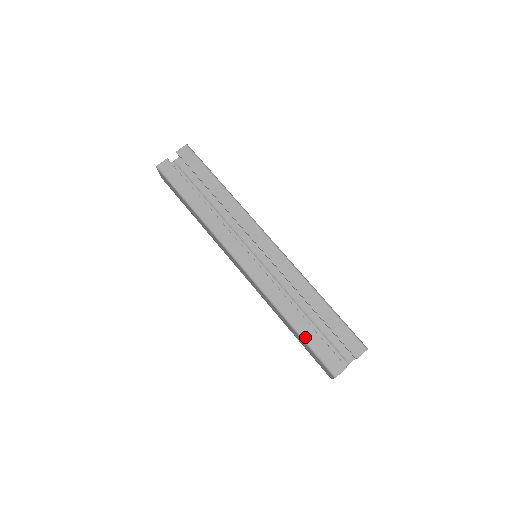
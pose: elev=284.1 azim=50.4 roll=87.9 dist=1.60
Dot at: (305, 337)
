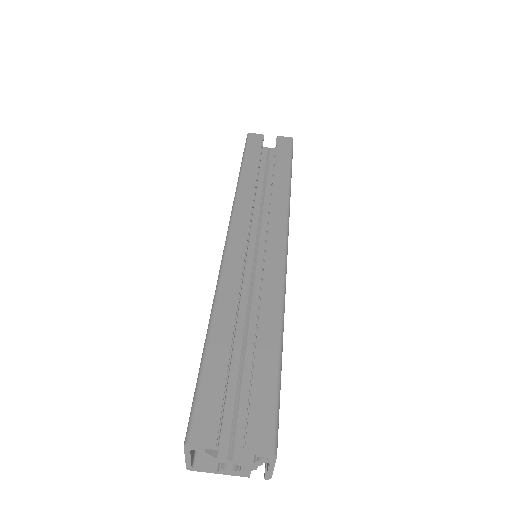
Dot at: (208, 356)
